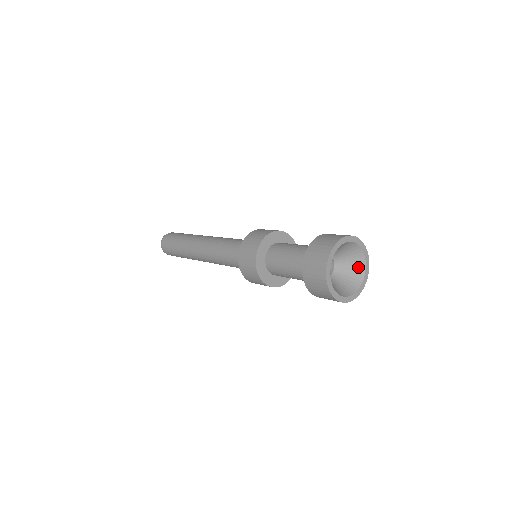
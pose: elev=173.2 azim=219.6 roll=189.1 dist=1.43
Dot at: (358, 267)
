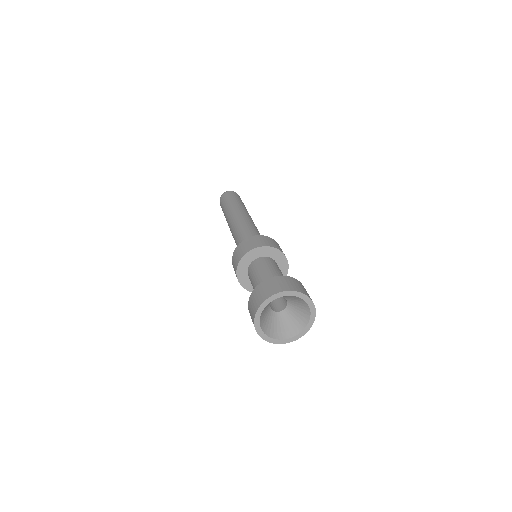
Dot at: (296, 327)
